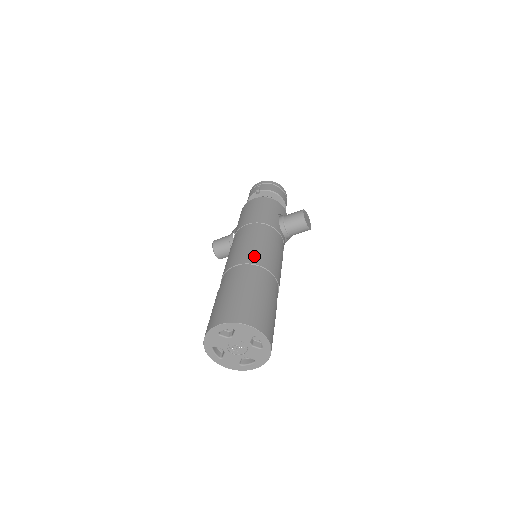
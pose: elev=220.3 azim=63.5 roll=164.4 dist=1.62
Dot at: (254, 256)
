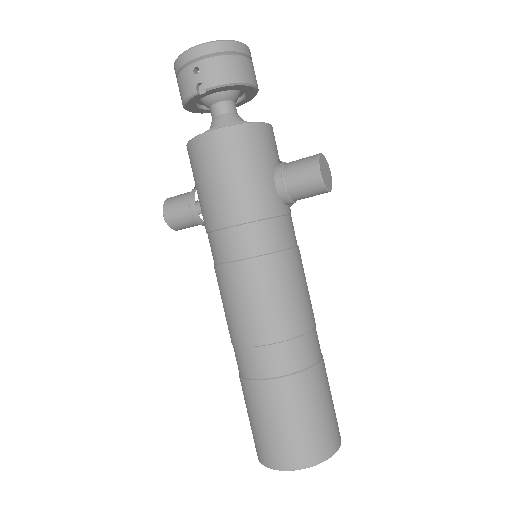
Dot at: (276, 322)
